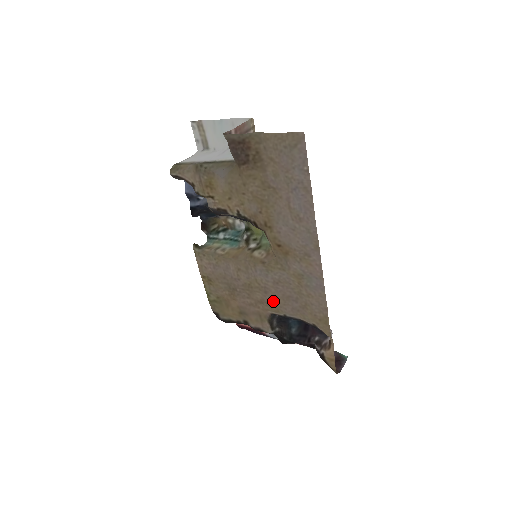
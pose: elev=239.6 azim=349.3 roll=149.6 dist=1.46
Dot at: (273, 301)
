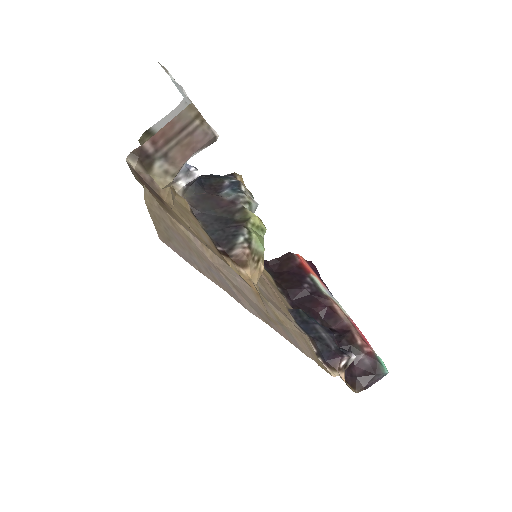
Dot at: (280, 306)
